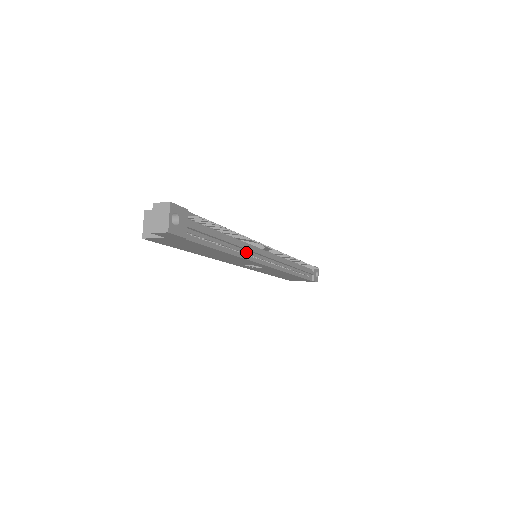
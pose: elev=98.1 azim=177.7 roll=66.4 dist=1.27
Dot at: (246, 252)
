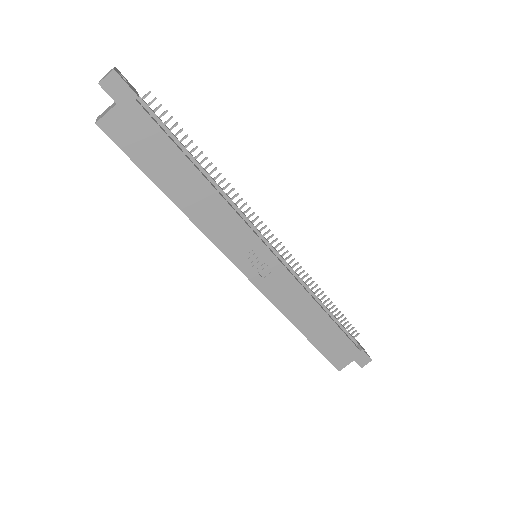
Dot at: (231, 206)
